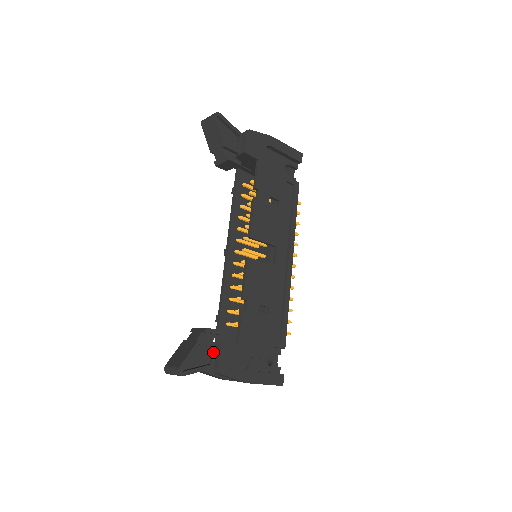
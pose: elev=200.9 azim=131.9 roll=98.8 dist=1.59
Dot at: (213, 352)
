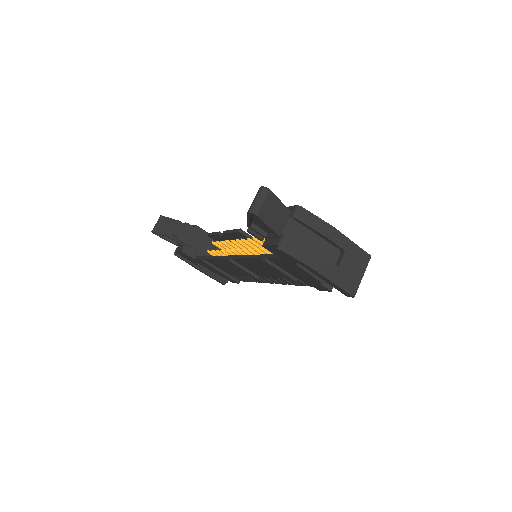
Dot at: occluded
